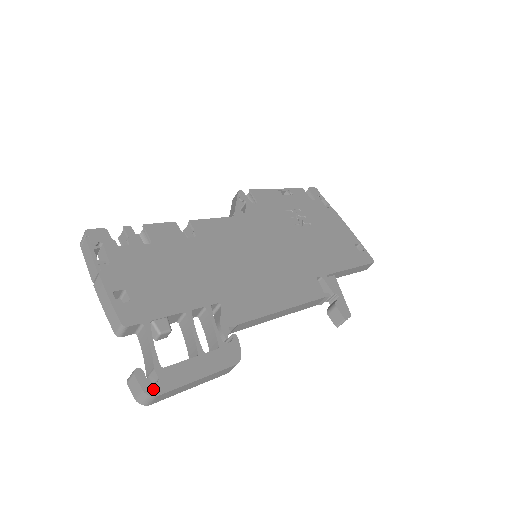
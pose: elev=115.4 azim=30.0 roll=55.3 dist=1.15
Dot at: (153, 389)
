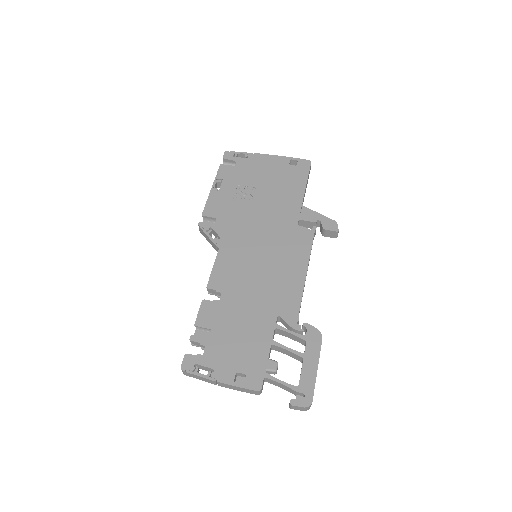
Dot at: (307, 401)
